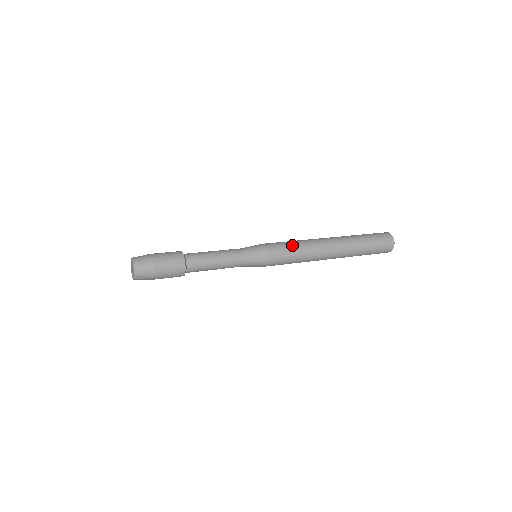
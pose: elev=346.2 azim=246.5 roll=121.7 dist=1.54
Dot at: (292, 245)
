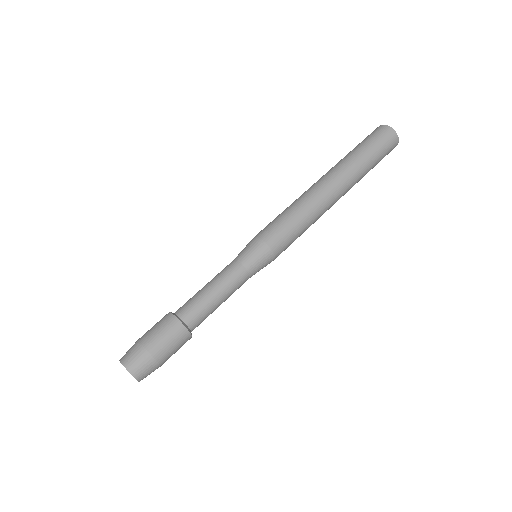
Dot at: (300, 235)
